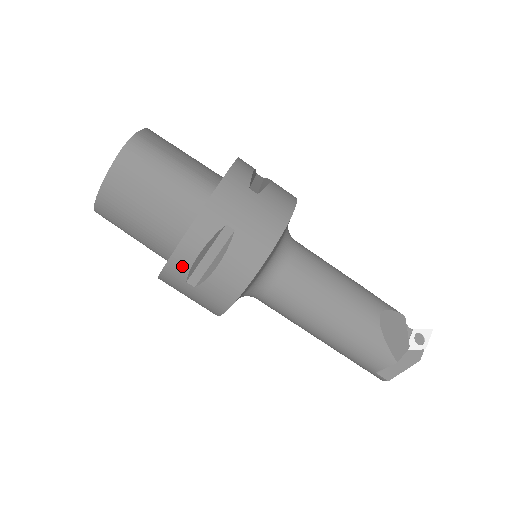
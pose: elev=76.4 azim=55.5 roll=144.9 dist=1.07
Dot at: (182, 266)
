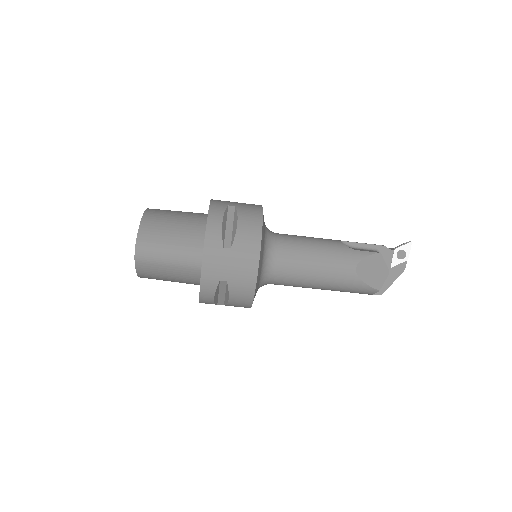
Dot at: (209, 303)
